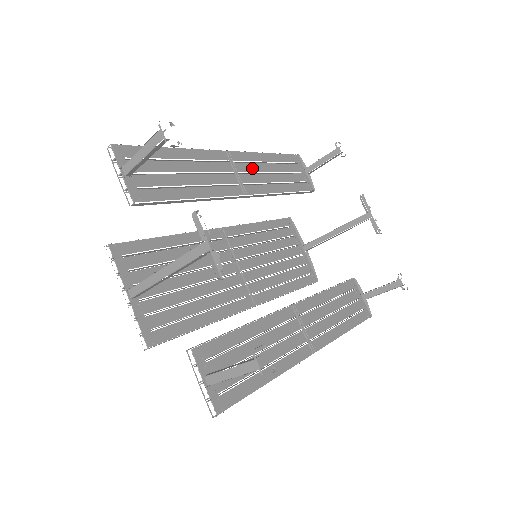
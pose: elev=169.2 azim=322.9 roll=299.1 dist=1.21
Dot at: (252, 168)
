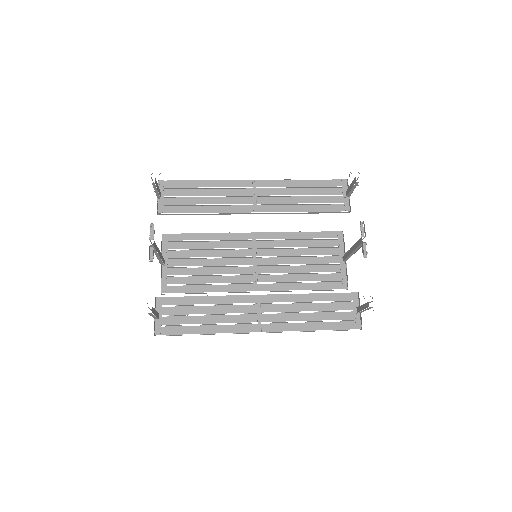
Dot at: (276, 192)
